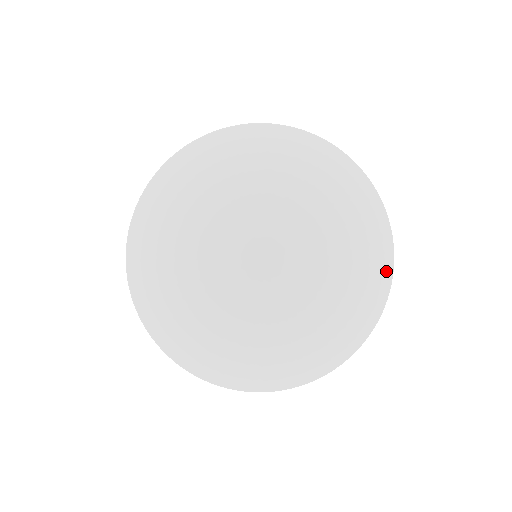
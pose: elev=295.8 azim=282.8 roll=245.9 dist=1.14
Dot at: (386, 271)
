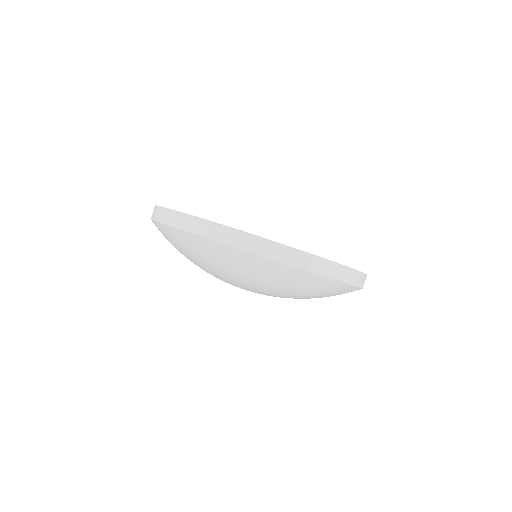
Dot at: occluded
